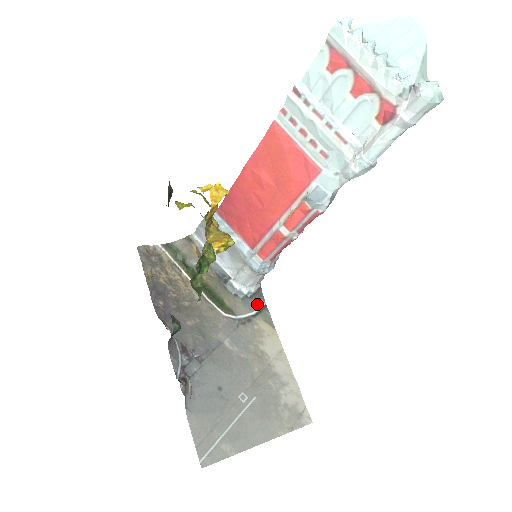
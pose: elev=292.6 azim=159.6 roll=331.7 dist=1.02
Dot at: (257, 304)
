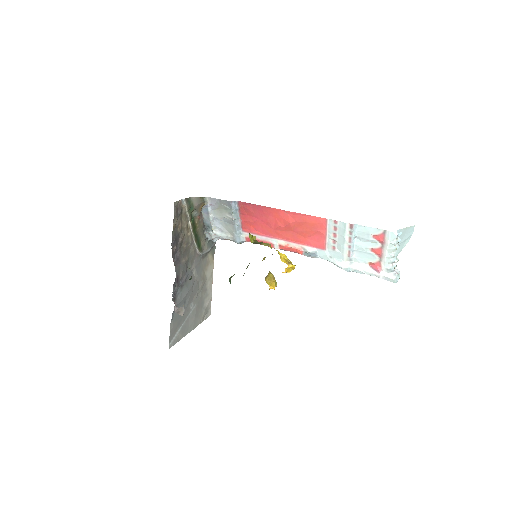
Dot at: (213, 243)
